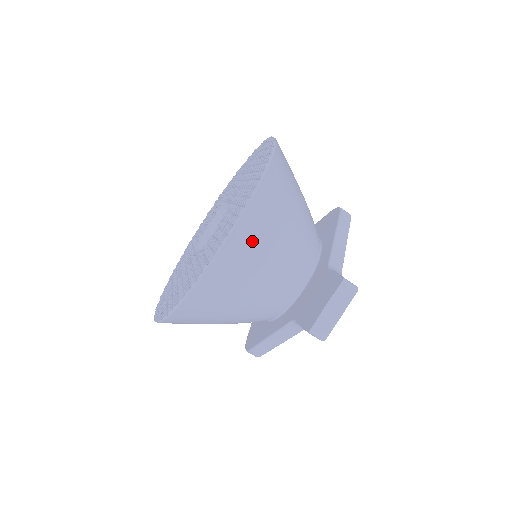
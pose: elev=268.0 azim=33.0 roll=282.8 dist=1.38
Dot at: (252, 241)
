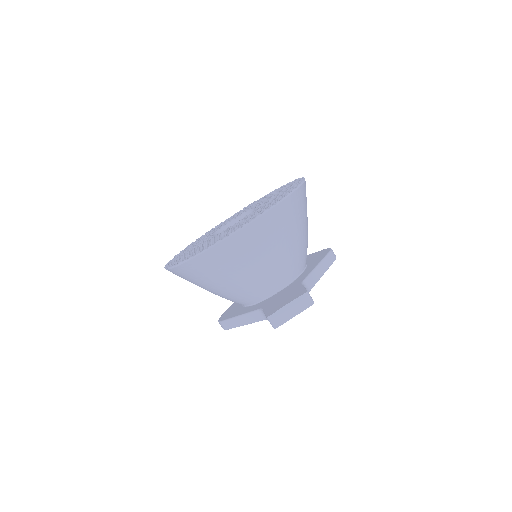
Dot at: (257, 239)
